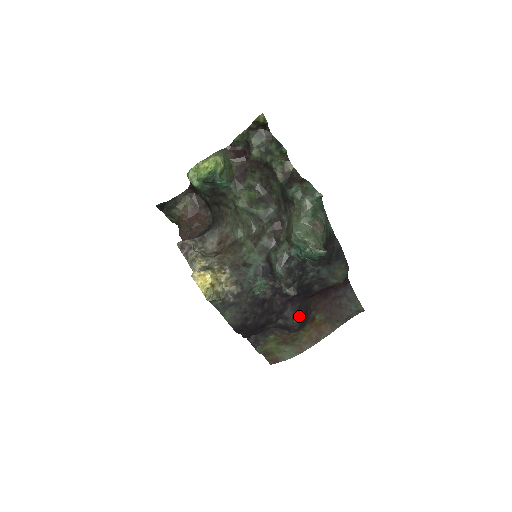
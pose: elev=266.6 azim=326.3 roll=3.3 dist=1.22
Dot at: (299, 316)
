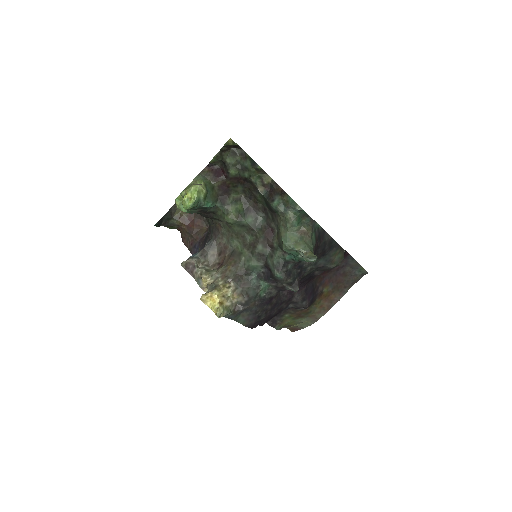
Dot at: (307, 297)
